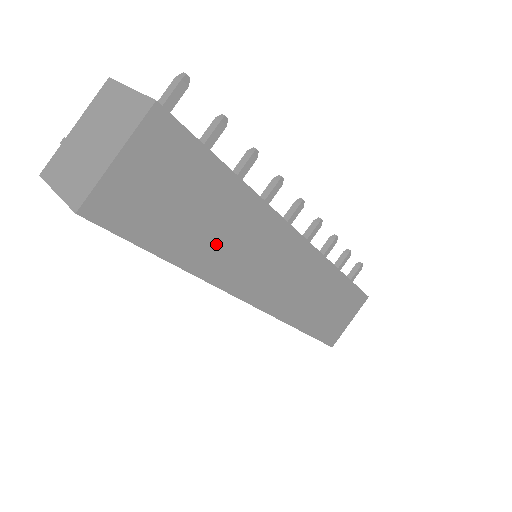
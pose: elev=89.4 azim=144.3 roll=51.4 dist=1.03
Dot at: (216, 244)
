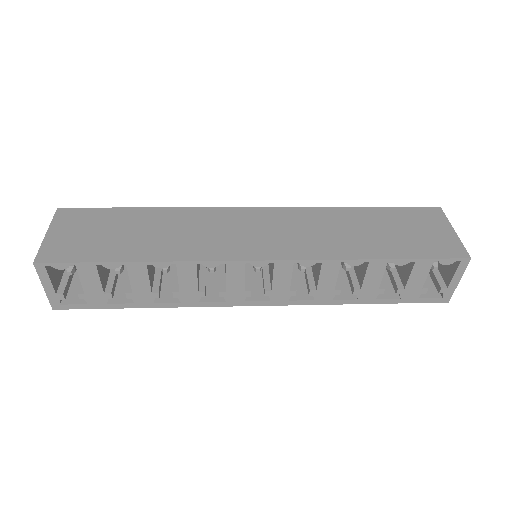
Dot at: (164, 240)
